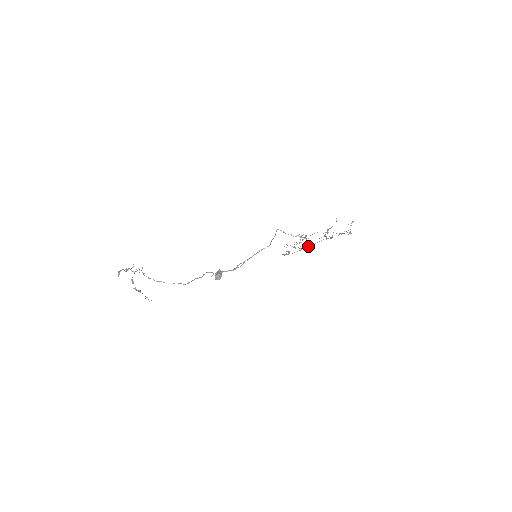
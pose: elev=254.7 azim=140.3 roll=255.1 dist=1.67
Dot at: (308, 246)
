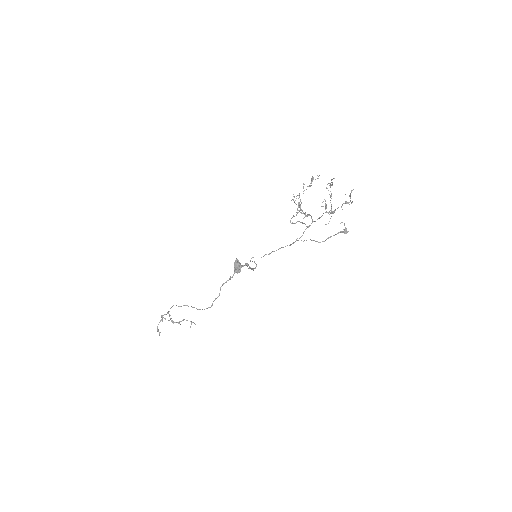
Dot at: (308, 227)
